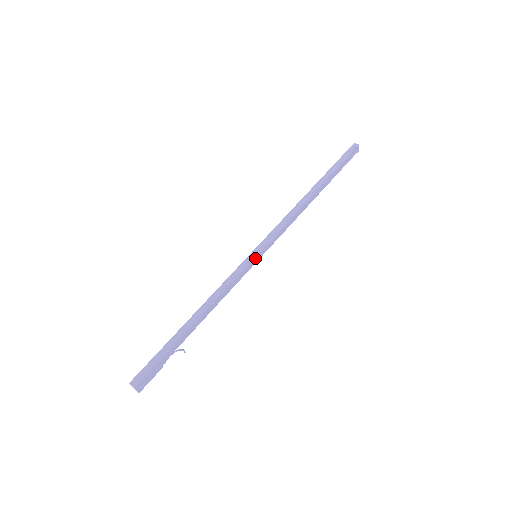
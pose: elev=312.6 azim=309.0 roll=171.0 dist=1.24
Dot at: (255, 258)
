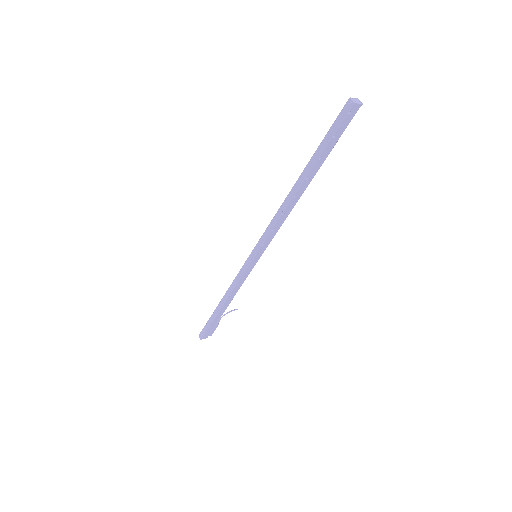
Dot at: (252, 261)
